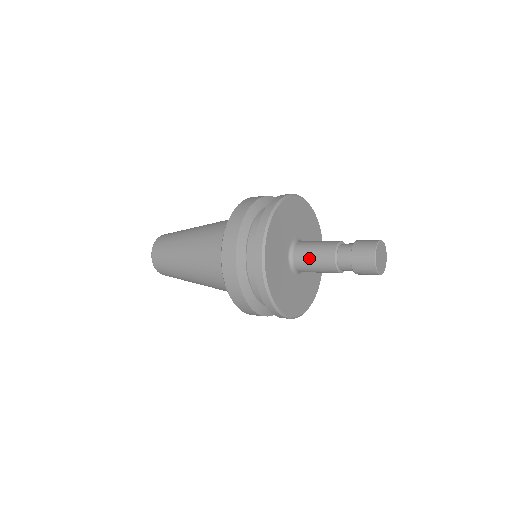
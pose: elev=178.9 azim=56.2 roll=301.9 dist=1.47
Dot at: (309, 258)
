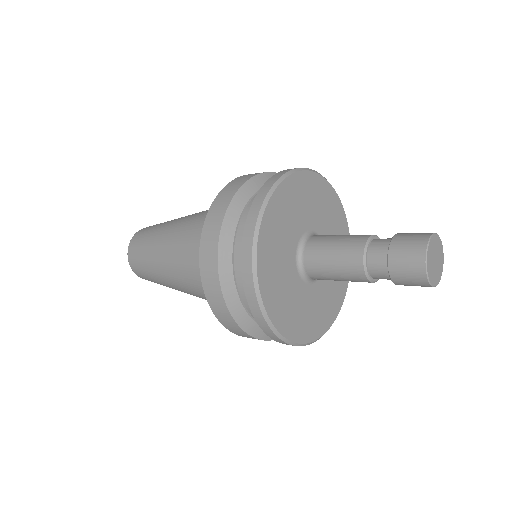
Dot at: (326, 265)
